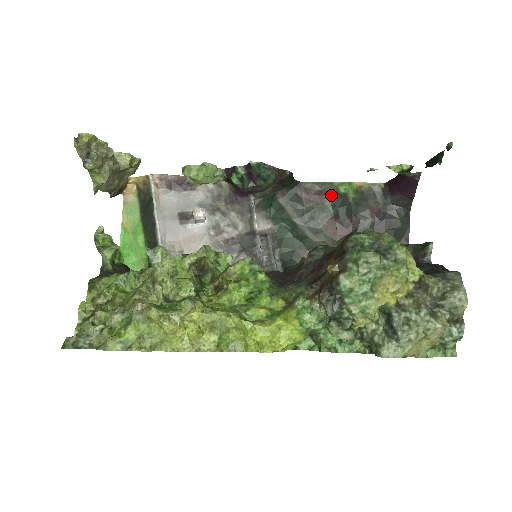
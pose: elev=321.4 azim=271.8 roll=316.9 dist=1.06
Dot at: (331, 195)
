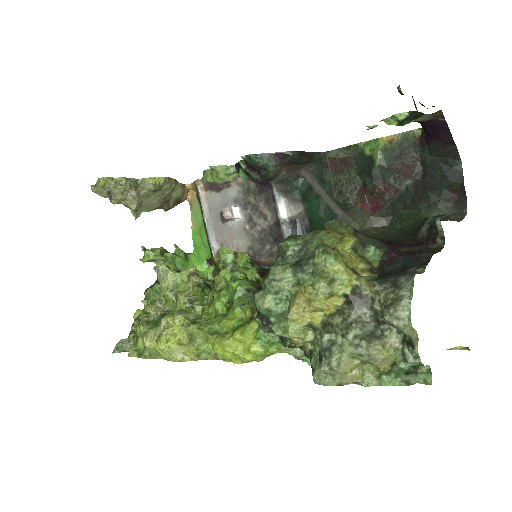
Dot at: (356, 161)
